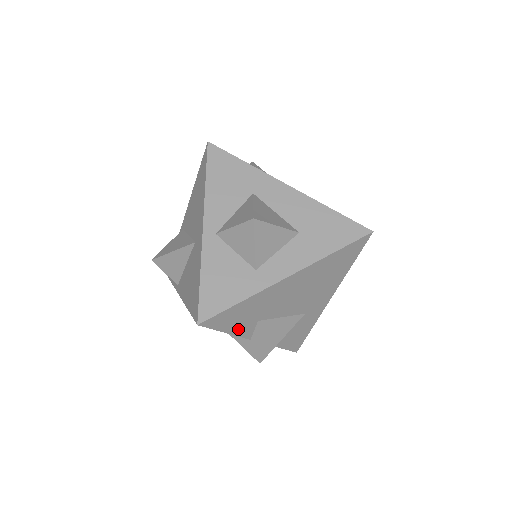
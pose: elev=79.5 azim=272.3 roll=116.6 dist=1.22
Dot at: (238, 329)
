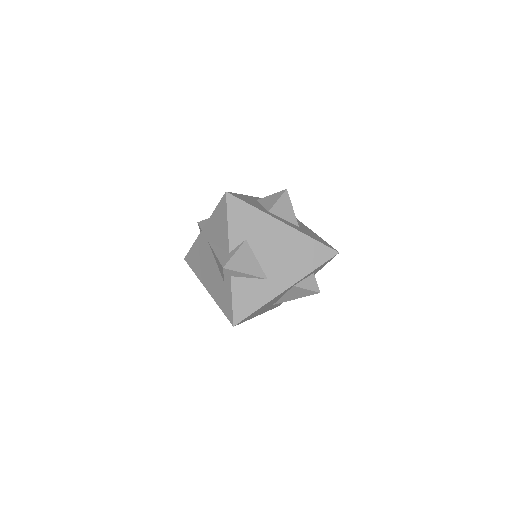
Dot at: (234, 230)
